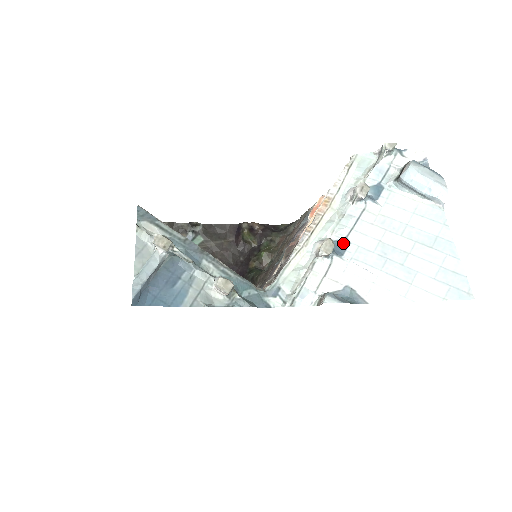
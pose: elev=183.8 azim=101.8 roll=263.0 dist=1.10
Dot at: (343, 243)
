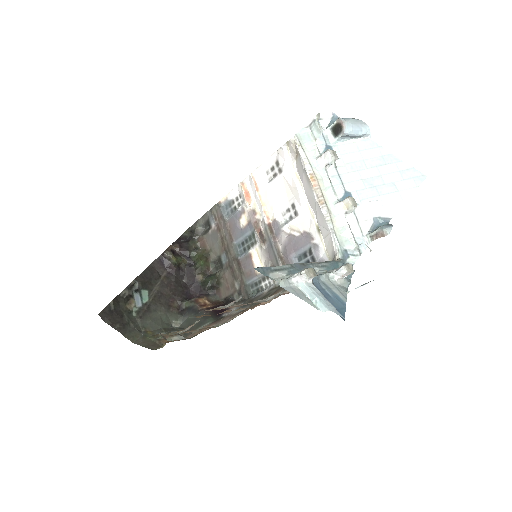
Dot at: (347, 196)
